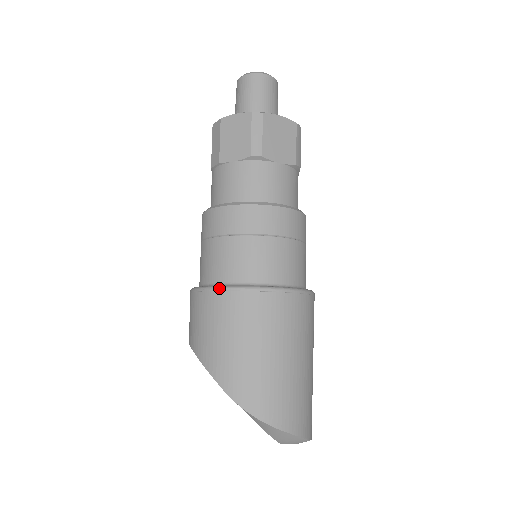
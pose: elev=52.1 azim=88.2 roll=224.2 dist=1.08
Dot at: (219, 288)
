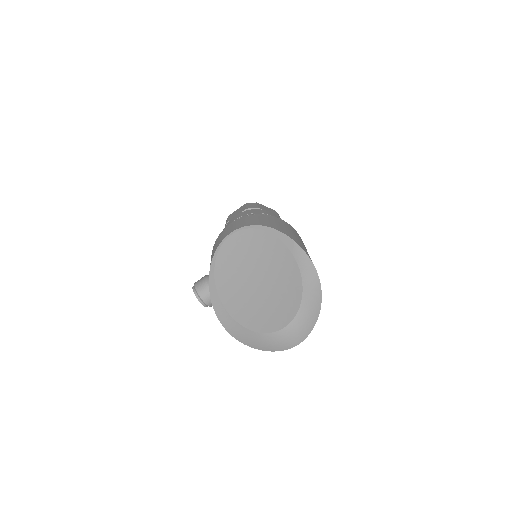
Dot at: occluded
